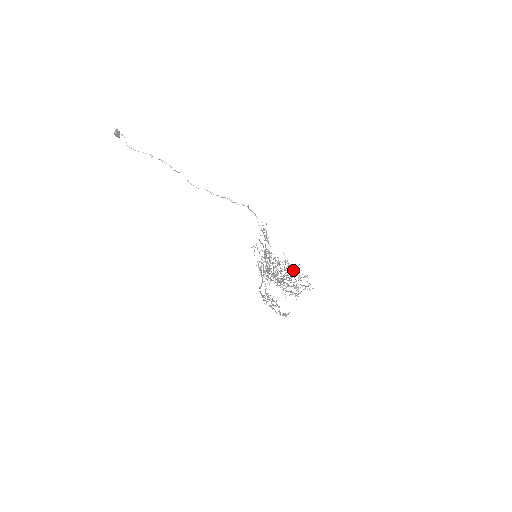
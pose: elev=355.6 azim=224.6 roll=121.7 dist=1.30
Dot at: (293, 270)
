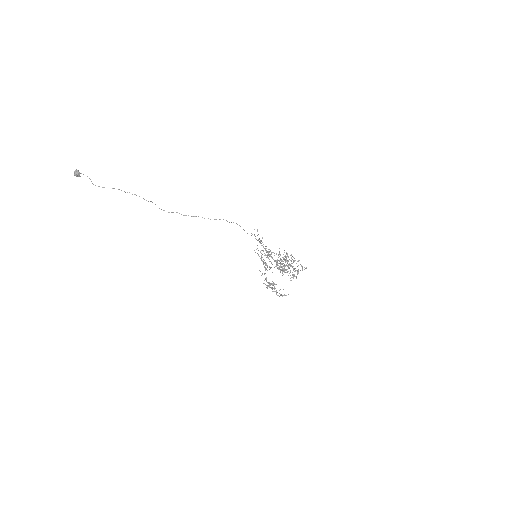
Dot at: occluded
